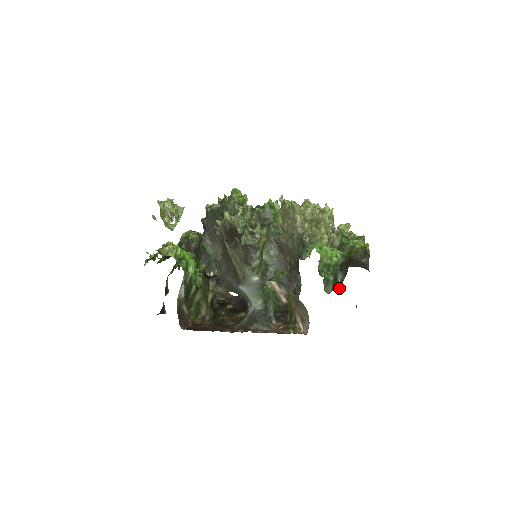
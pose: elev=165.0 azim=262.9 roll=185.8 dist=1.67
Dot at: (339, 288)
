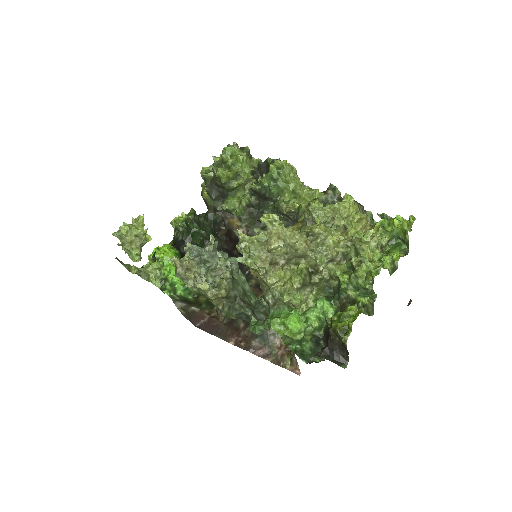
Dot at: occluded
